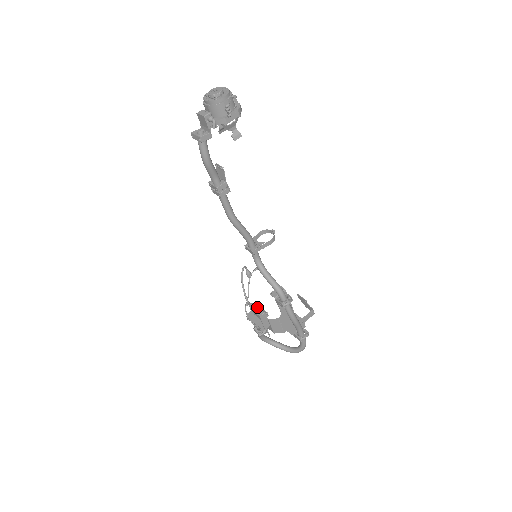
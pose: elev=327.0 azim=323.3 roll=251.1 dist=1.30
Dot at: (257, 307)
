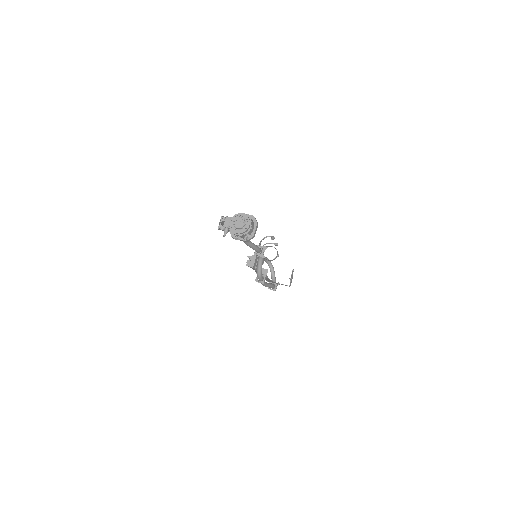
Dot at: (255, 260)
